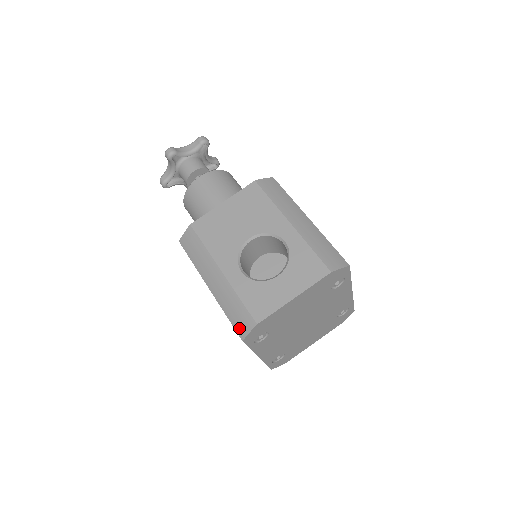
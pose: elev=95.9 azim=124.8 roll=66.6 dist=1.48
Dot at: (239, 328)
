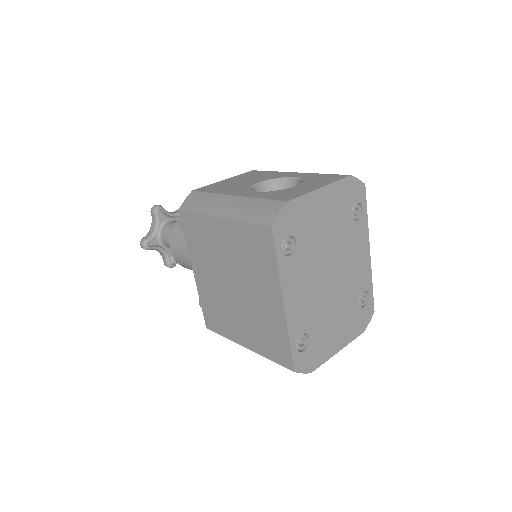
Dot at: (265, 218)
